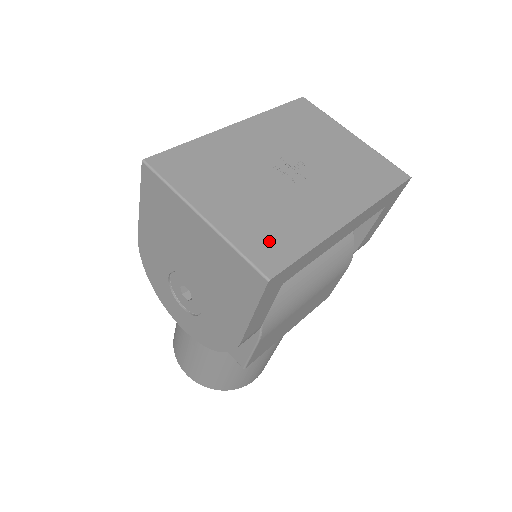
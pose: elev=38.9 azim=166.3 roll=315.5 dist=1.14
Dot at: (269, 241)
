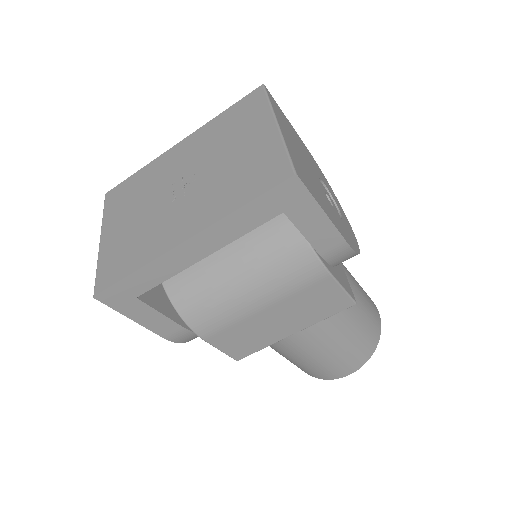
Dot at: (116, 262)
